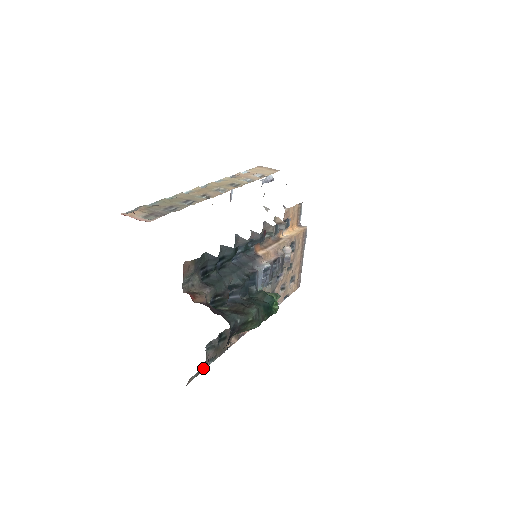
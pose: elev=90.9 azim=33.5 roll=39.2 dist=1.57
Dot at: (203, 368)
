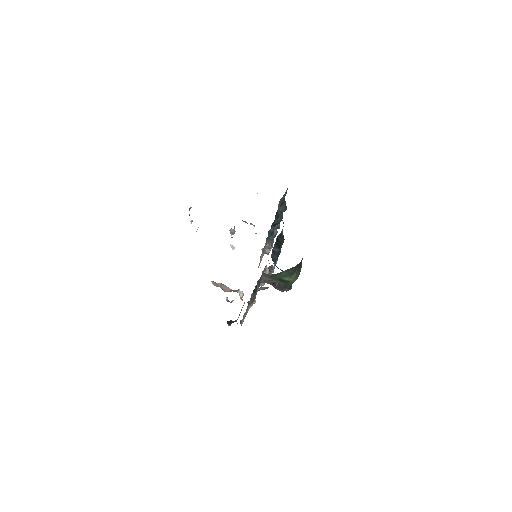
Dot at: (256, 293)
